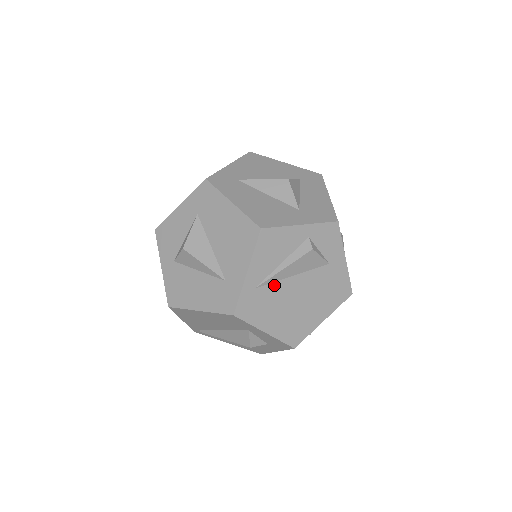
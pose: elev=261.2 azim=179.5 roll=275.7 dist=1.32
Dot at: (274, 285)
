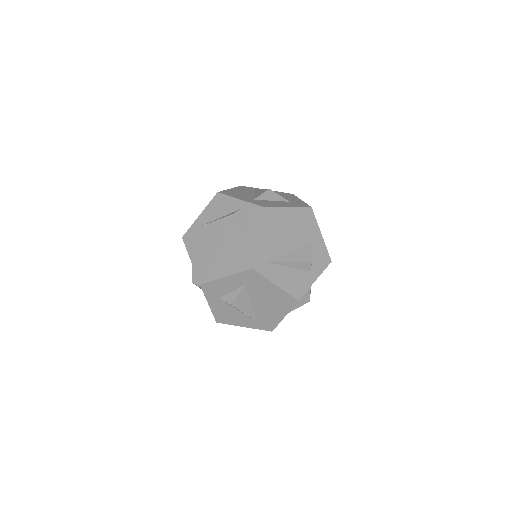
Dot at: (209, 231)
